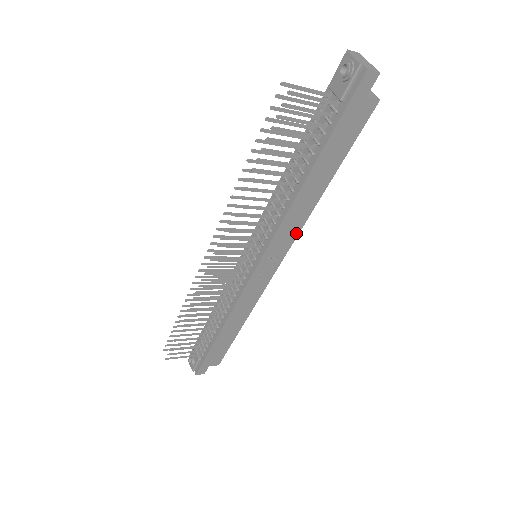
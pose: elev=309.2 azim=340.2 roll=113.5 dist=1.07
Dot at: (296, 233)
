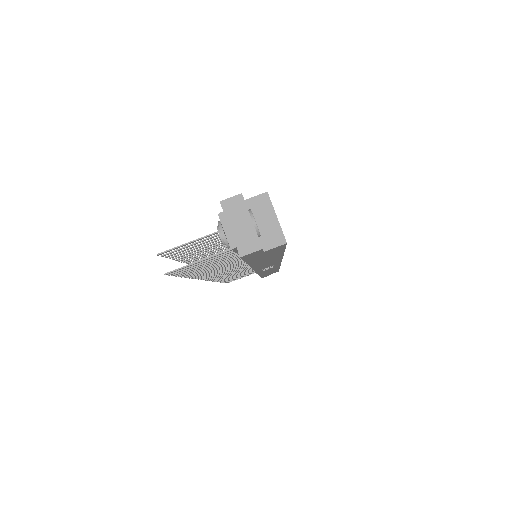
Dot at: (278, 261)
